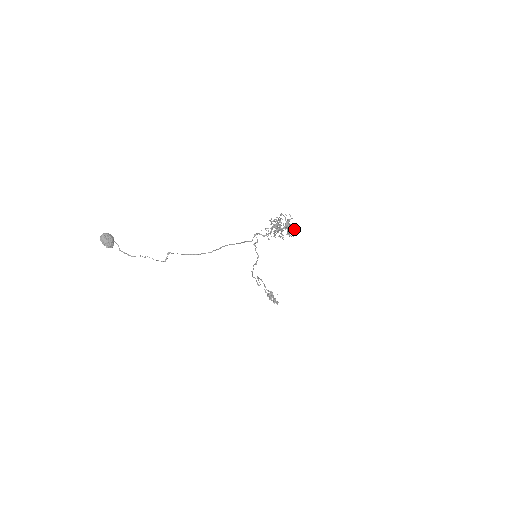
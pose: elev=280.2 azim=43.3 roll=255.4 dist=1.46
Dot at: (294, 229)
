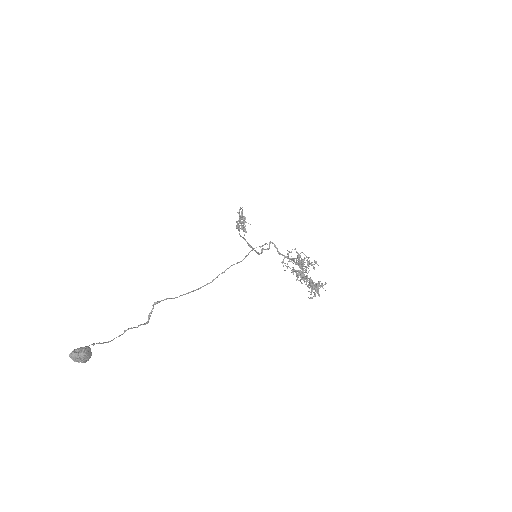
Dot at: occluded
